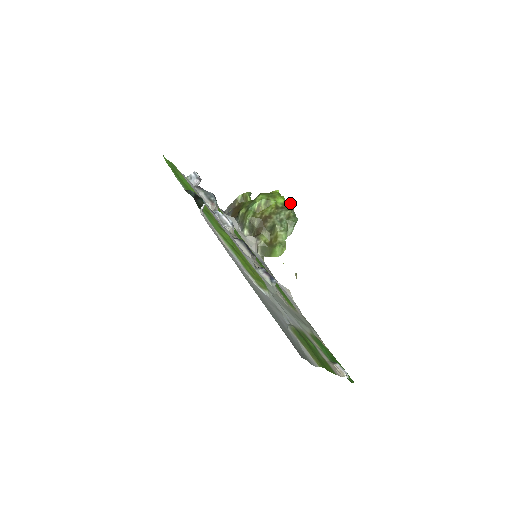
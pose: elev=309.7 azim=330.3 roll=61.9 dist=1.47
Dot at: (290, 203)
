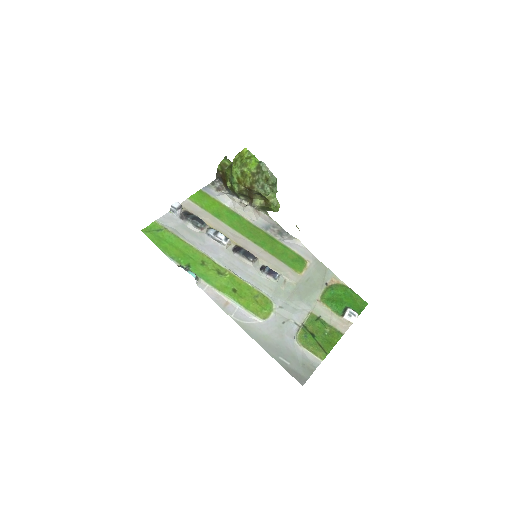
Dot at: (262, 162)
